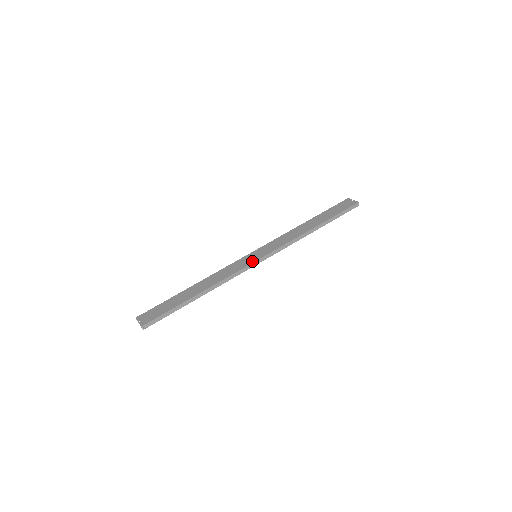
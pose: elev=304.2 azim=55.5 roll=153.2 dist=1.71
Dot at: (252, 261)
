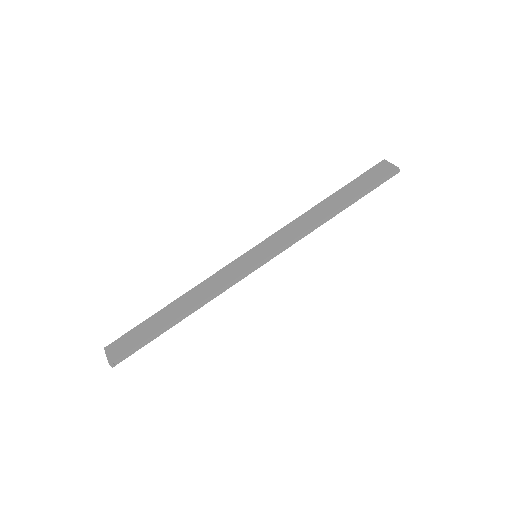
Dot at: (250, 265)
